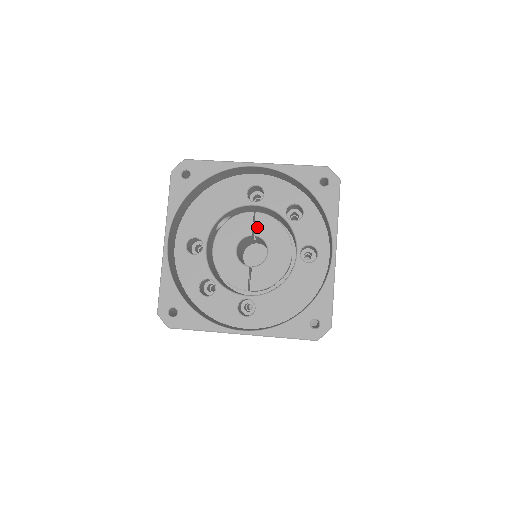
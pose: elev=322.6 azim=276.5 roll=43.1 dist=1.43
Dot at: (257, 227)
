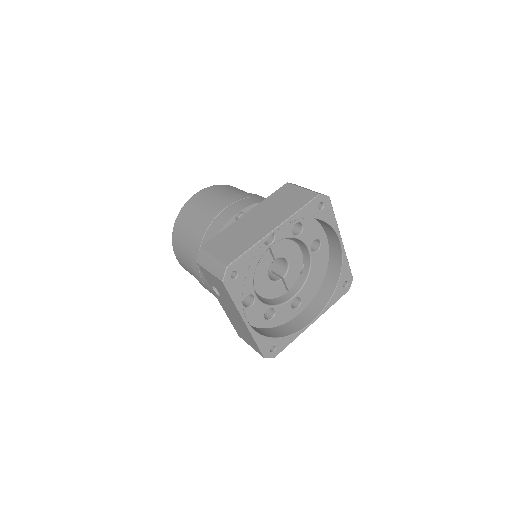
Dot at: (275, 254)
